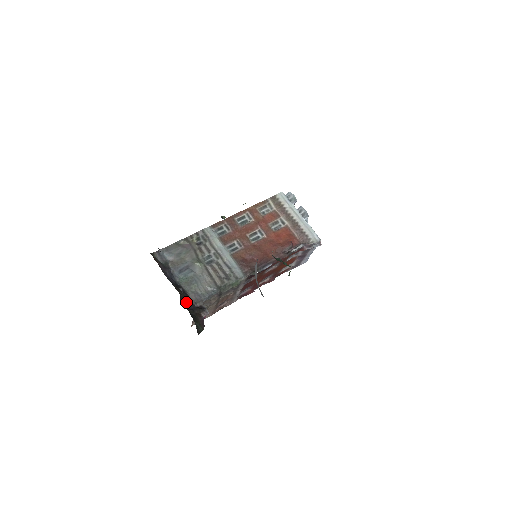
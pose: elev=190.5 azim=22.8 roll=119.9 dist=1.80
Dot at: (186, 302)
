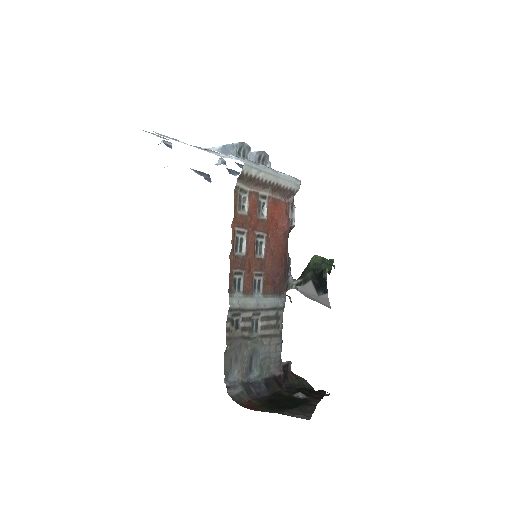
Dot at: (279, 382)
